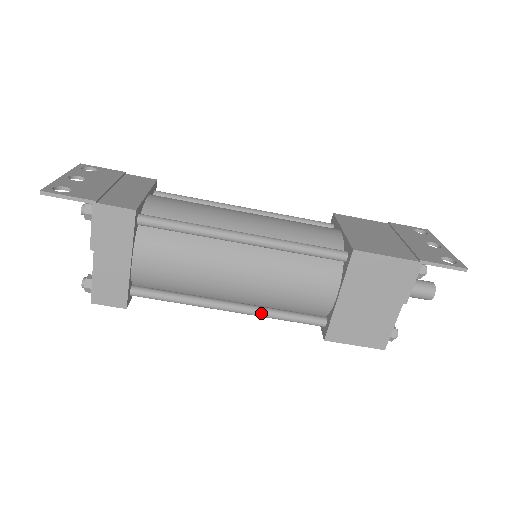
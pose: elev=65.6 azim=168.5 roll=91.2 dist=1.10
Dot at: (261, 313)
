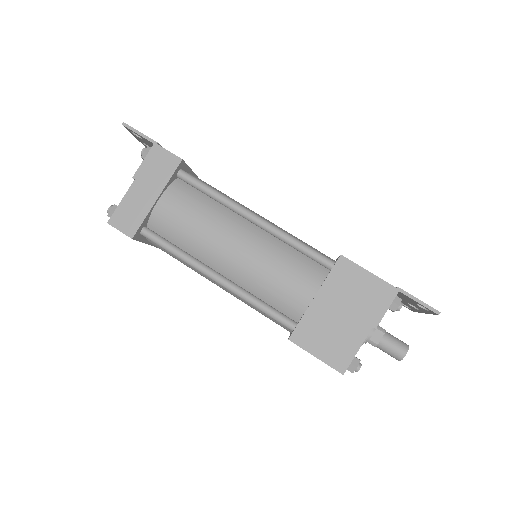
Dot at: (241, 292)
